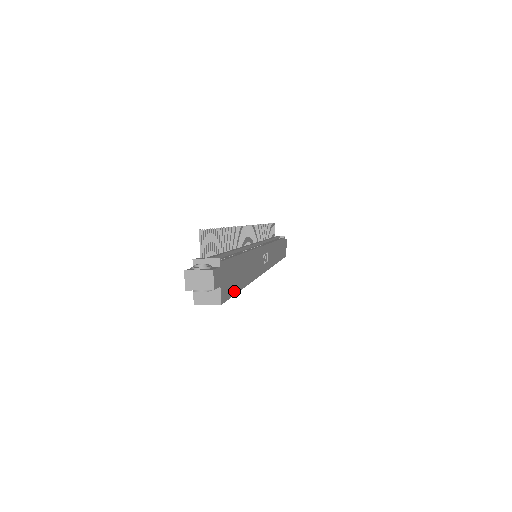
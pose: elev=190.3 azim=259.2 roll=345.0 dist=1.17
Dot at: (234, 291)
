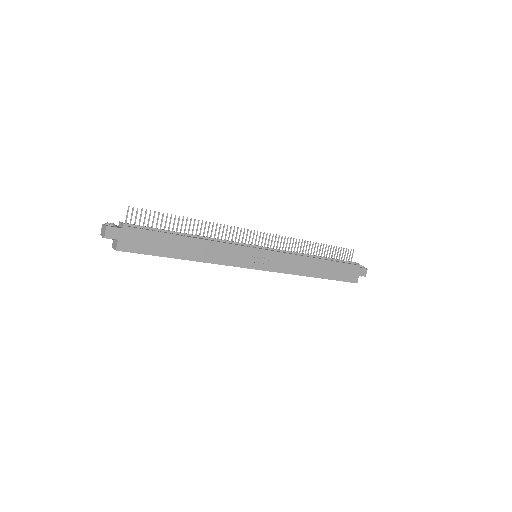
Dot at: (150, 253)
